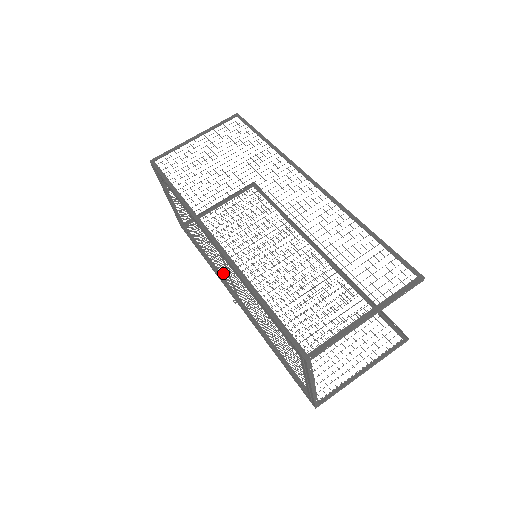
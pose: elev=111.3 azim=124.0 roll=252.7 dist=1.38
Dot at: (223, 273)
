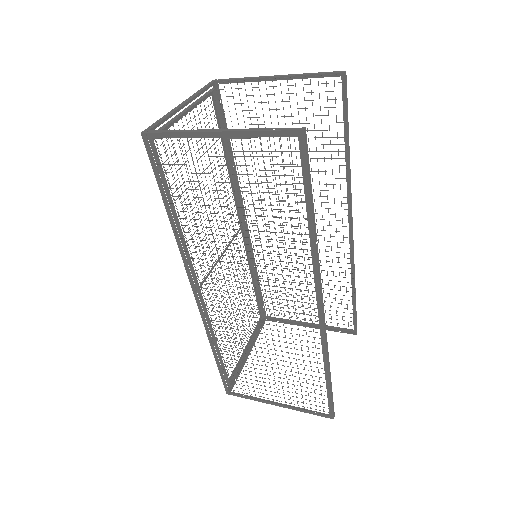
Dot at: occluded
